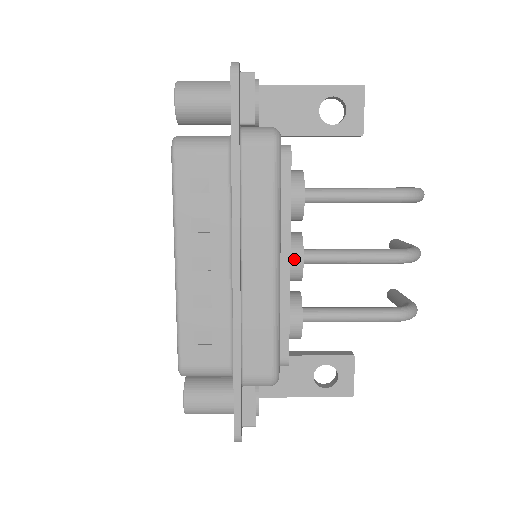
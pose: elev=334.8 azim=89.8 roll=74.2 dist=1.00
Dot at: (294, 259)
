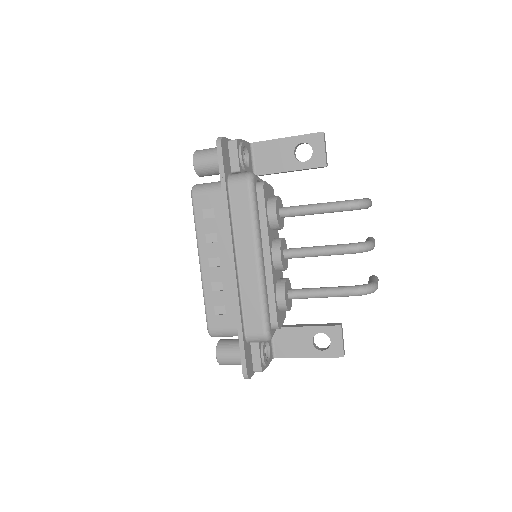
Dot at: (274, 255)
